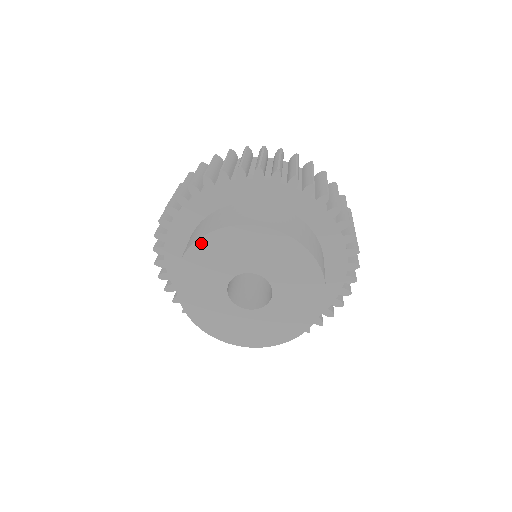
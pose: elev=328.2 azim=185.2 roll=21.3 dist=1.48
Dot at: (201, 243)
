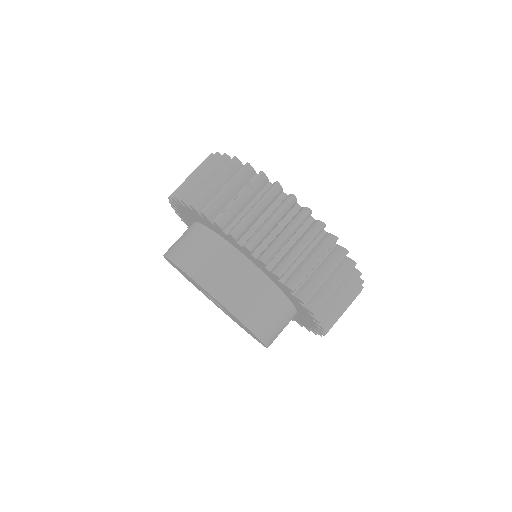
Dot at: occluded
